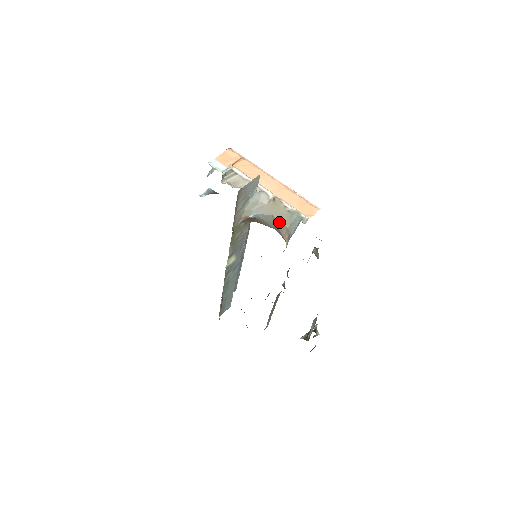
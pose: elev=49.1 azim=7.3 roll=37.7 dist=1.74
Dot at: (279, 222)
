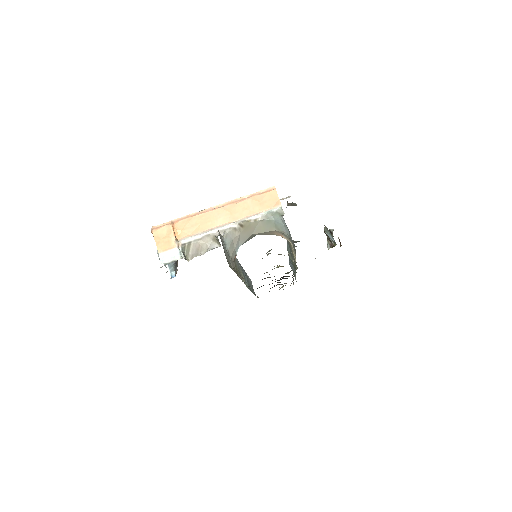
Dot at: (263, 233)
